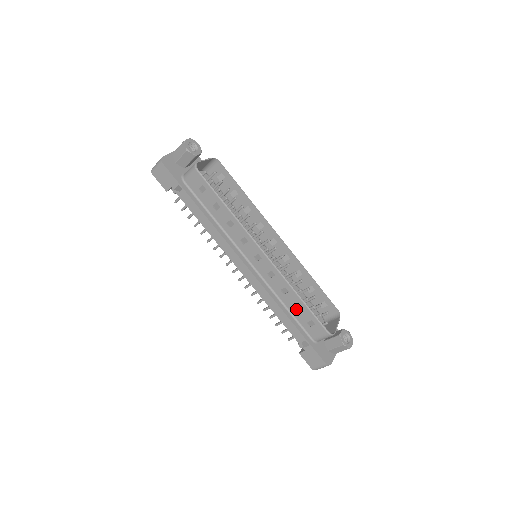
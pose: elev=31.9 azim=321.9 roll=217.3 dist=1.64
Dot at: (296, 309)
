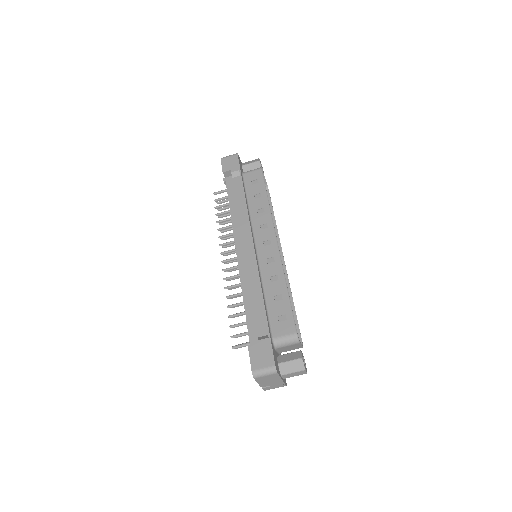
Dot at: (274, 300)
